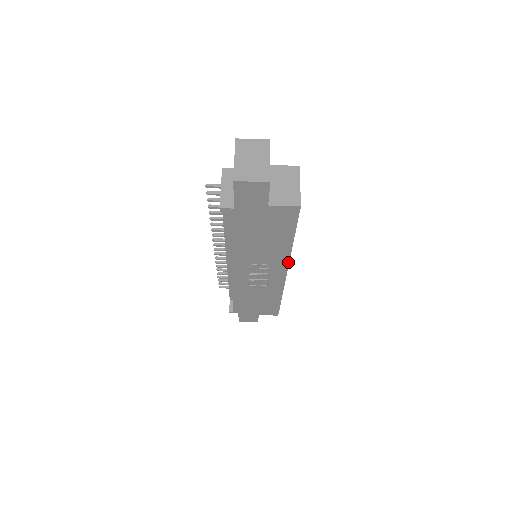
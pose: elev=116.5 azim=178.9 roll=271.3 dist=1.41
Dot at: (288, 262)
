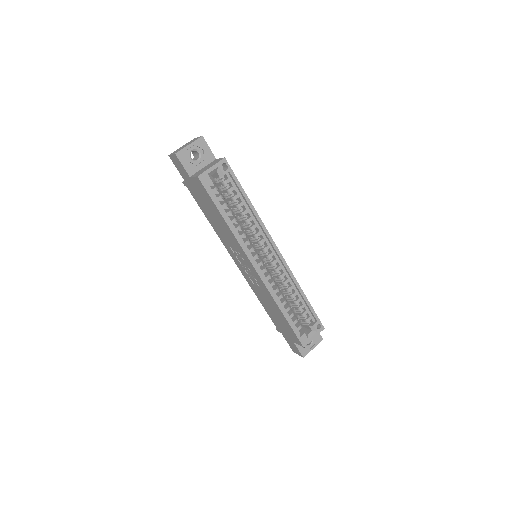
Dot at: (243, 250)
